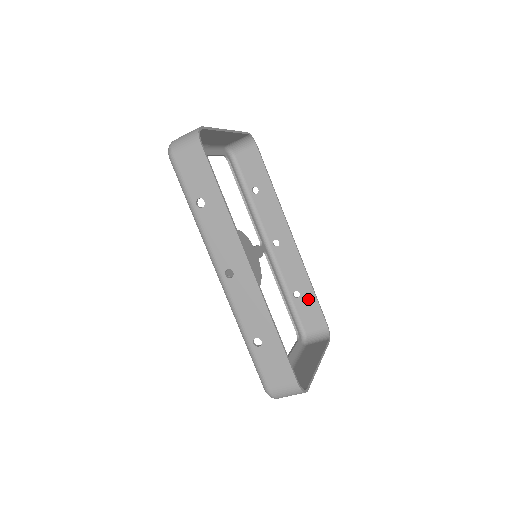
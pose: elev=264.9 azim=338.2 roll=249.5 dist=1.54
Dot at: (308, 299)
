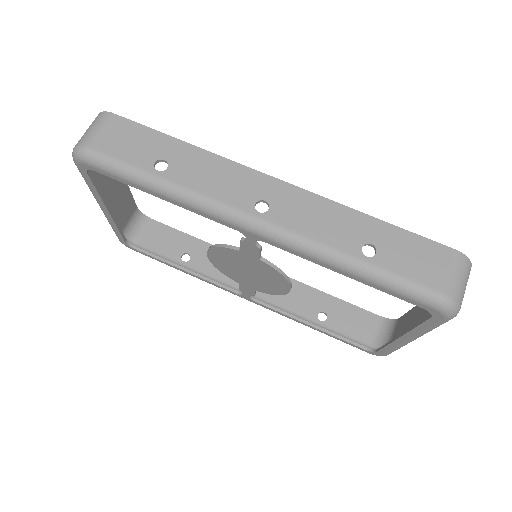
Dot at: (337, 309)
